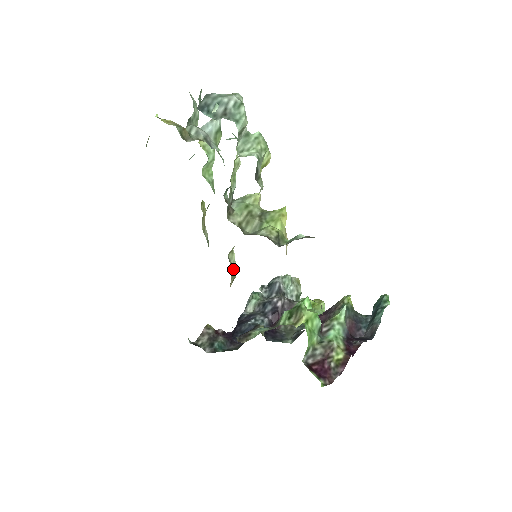
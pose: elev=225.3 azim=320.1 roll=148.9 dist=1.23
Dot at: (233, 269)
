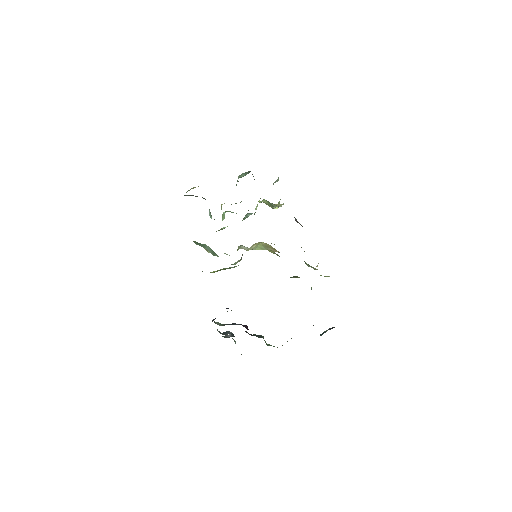
Dot at: occluded
